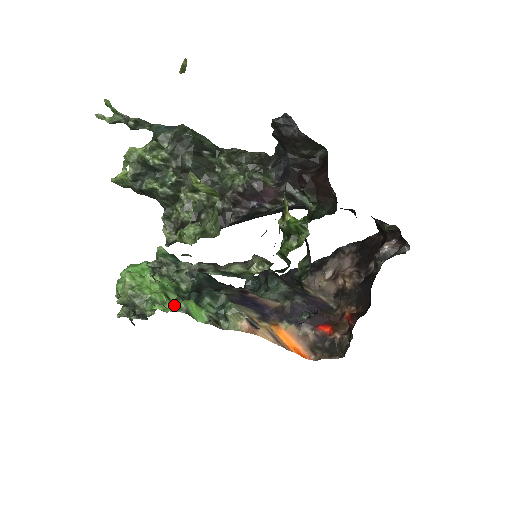
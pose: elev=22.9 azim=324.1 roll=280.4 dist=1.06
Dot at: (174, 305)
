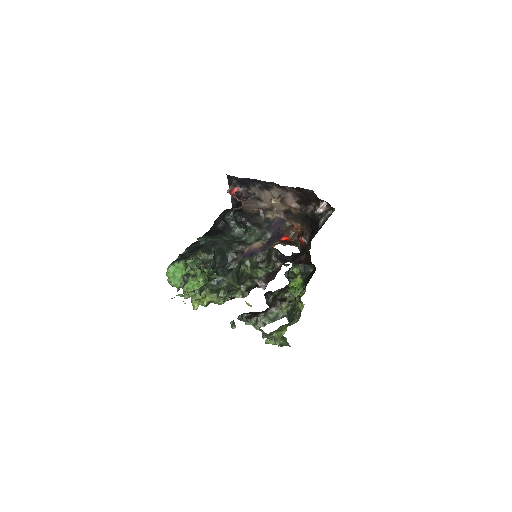
Dot at: occluded
